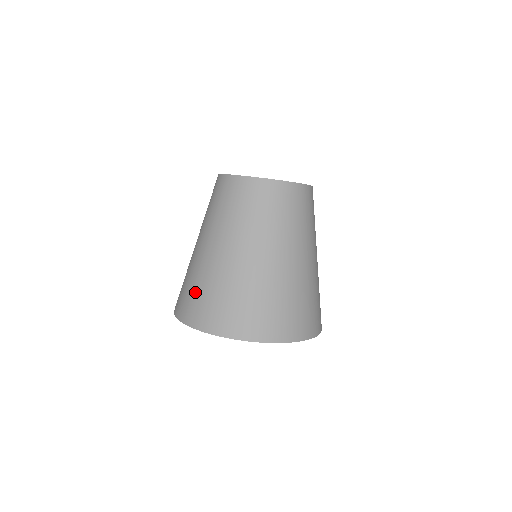
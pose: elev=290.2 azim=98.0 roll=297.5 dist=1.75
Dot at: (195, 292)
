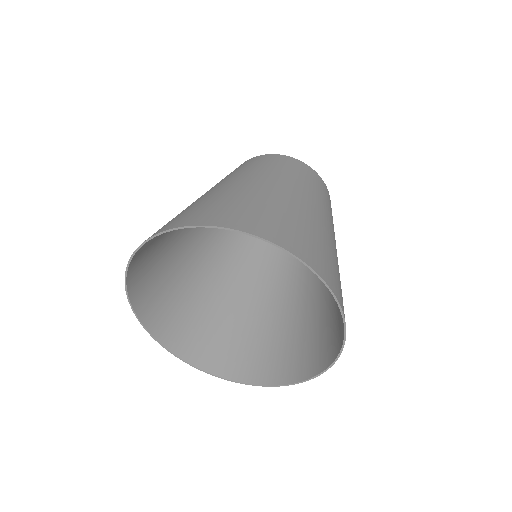
Dot at: occluded
